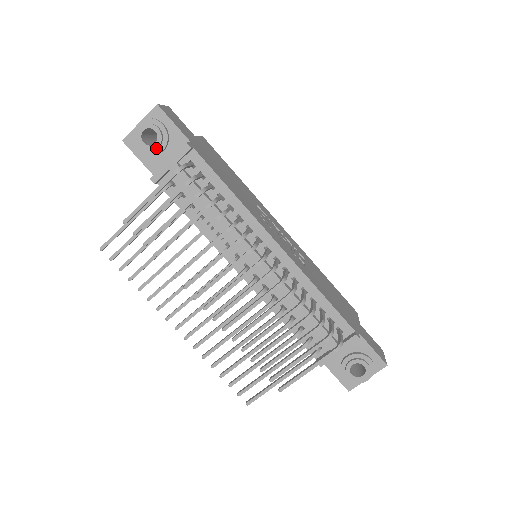
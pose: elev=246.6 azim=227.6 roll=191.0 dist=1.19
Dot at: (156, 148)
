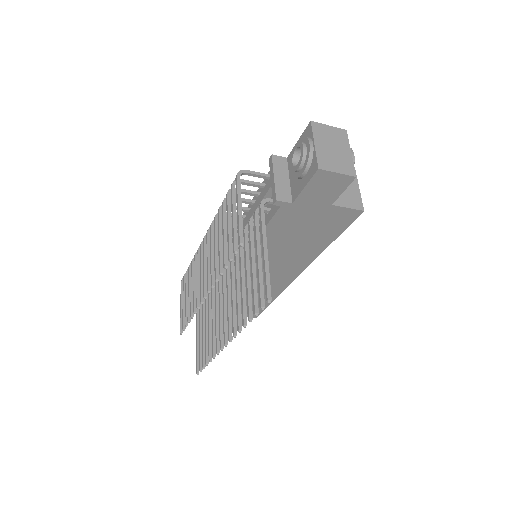
Dot at: occluded
